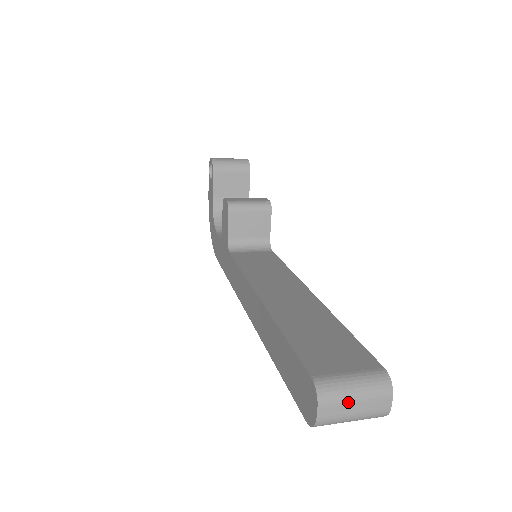
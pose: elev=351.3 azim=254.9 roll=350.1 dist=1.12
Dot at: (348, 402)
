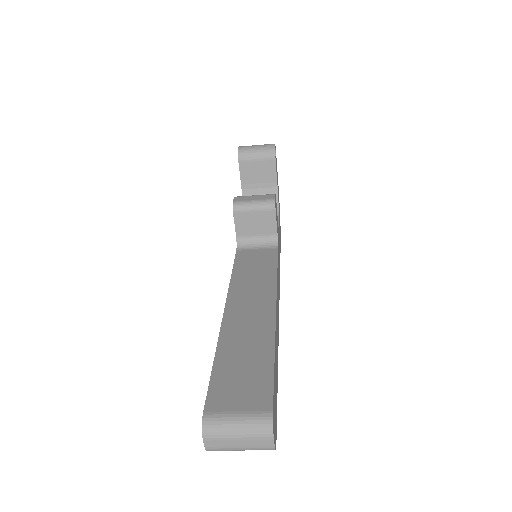
Dot at: (230, 438)
